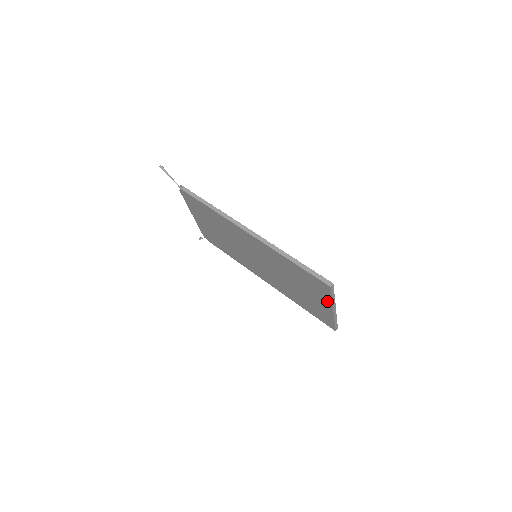
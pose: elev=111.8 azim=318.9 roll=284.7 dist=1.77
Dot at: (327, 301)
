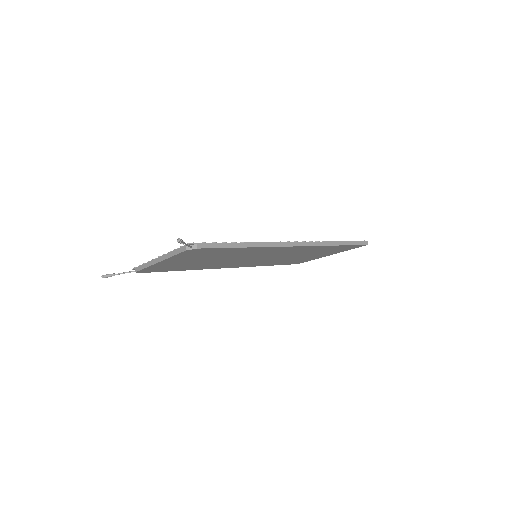
Dot at: occluded
